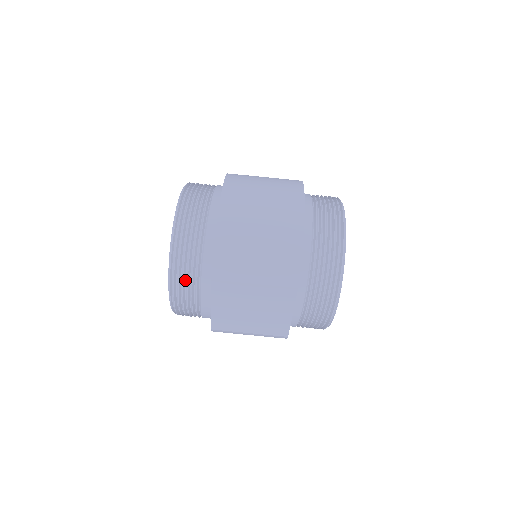
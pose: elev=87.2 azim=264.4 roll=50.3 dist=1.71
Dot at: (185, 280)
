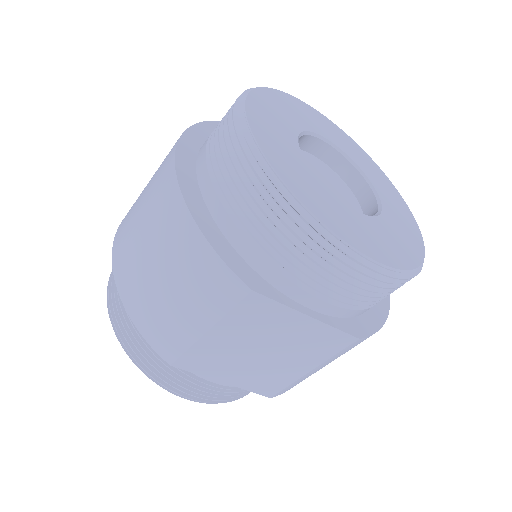
Dot at: (173, 376)
